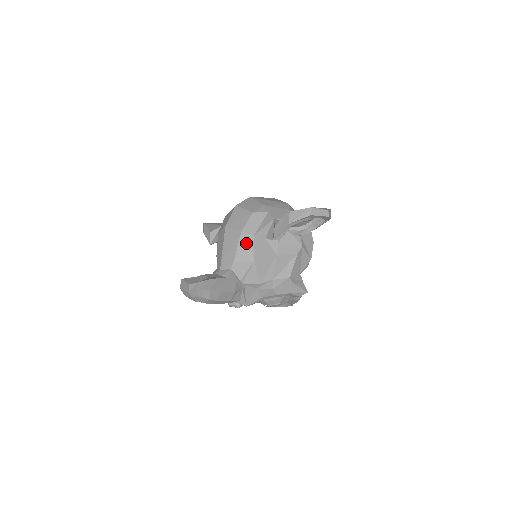
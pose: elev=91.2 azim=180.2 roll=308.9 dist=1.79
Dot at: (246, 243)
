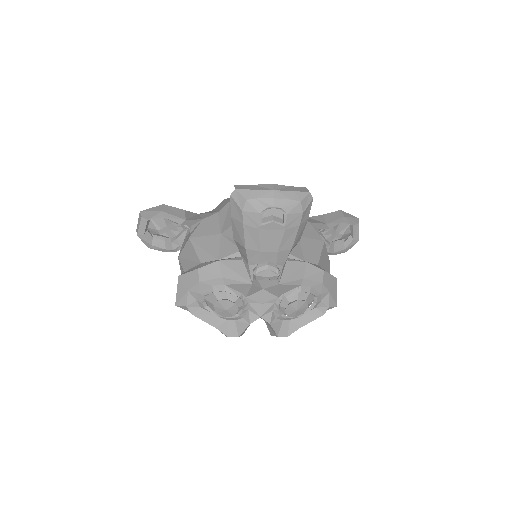
Dot at: occluded
